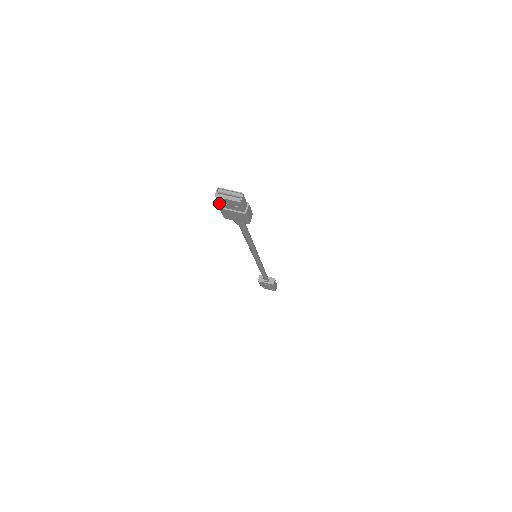
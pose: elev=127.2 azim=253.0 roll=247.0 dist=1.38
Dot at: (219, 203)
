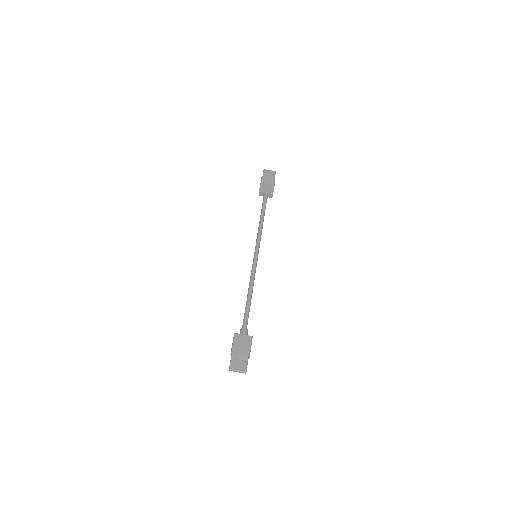
Dot at: occluded
